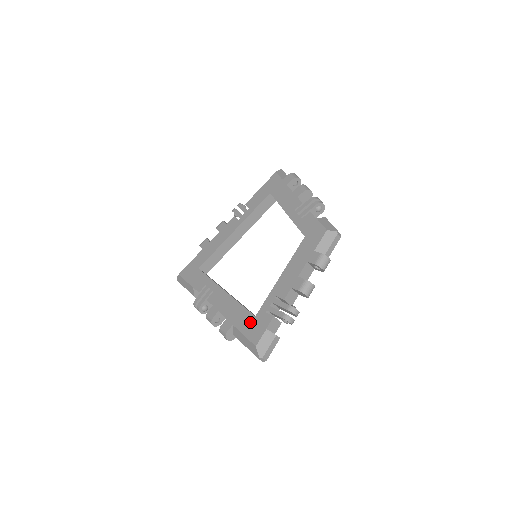
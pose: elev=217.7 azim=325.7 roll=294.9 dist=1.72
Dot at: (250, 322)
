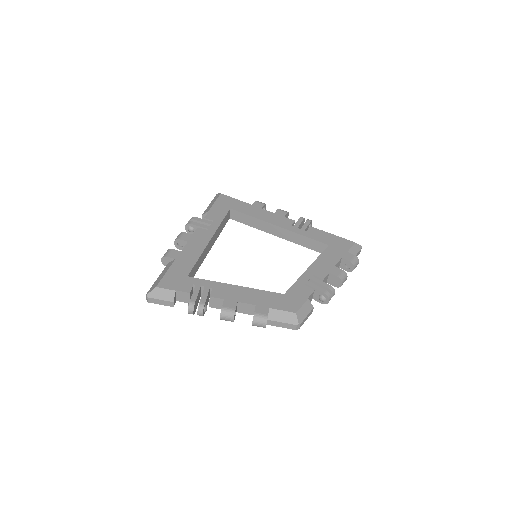
Dot at: (181, 273)
